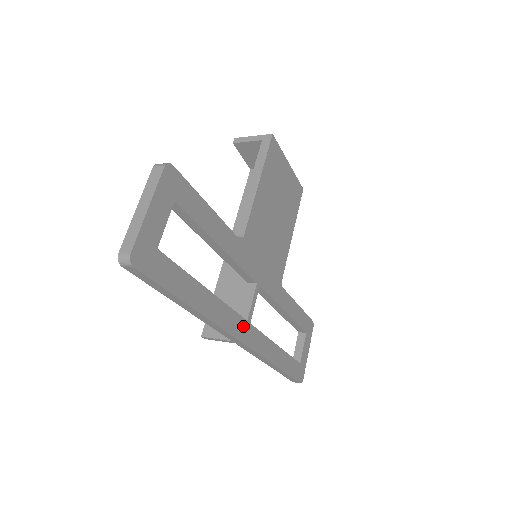
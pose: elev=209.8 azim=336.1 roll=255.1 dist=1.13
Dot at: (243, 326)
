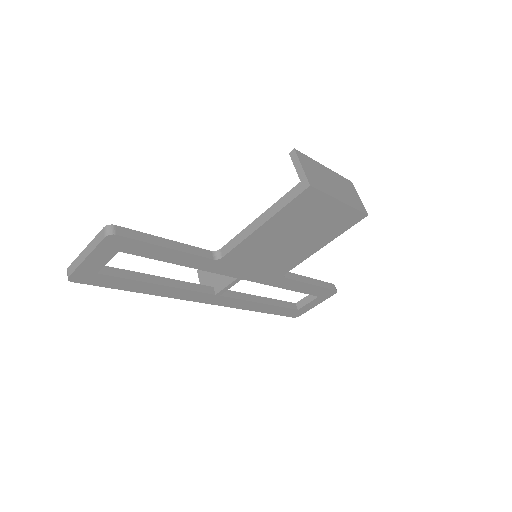
Dot at: (209, 297)
